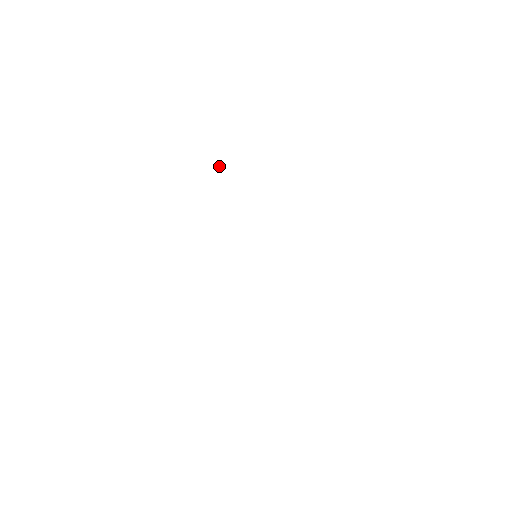
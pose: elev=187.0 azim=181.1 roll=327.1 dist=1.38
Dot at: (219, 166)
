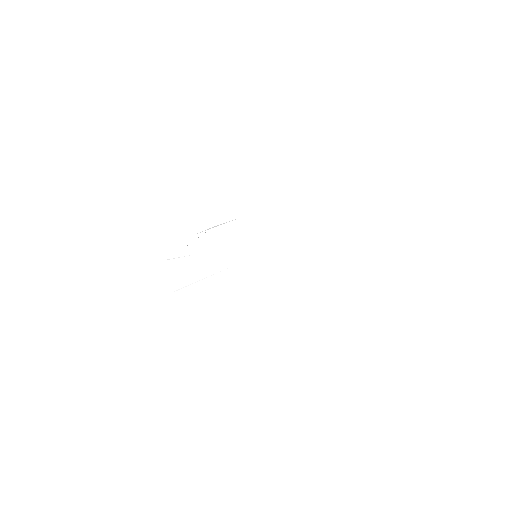
Dot at: occluded
